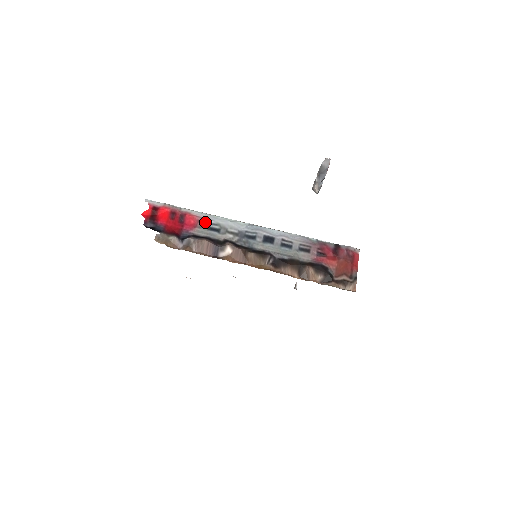
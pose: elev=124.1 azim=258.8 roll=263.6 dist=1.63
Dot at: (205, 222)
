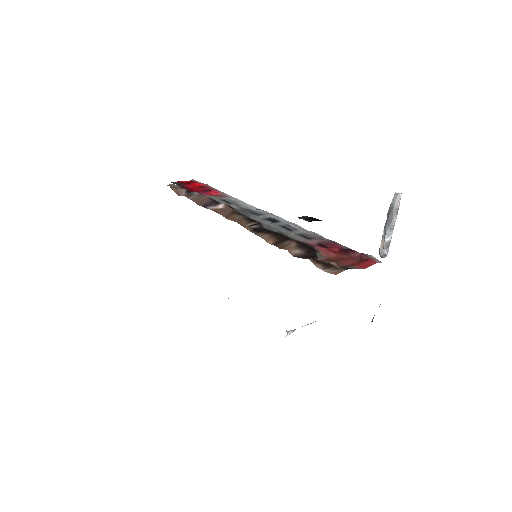
Dot at: (224, 197)
